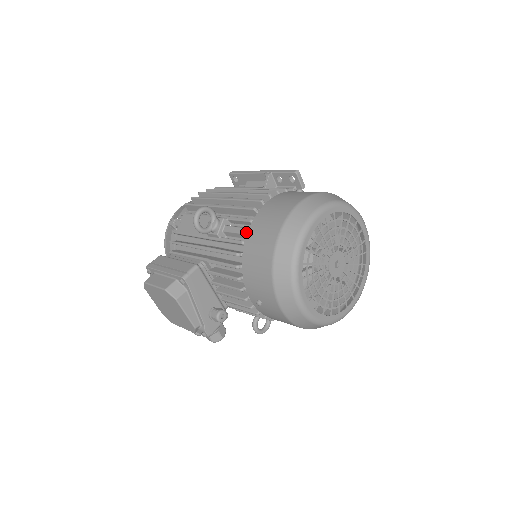
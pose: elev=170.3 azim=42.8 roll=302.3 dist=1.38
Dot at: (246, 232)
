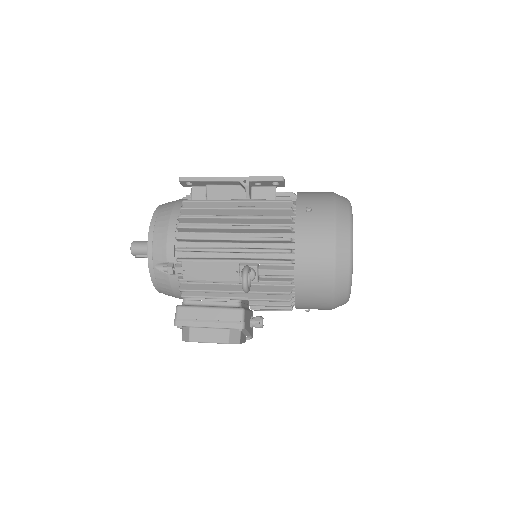
Dot at: (291, 274)
